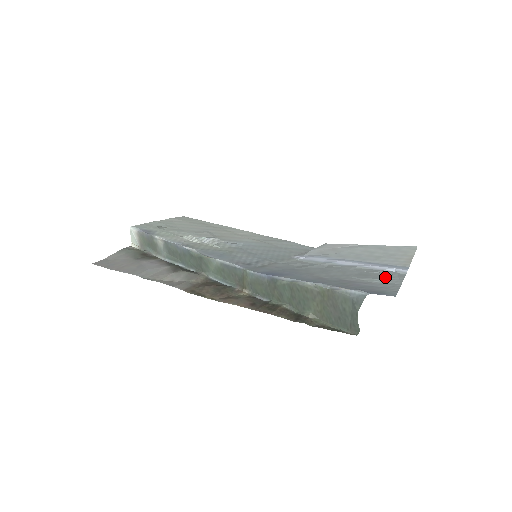
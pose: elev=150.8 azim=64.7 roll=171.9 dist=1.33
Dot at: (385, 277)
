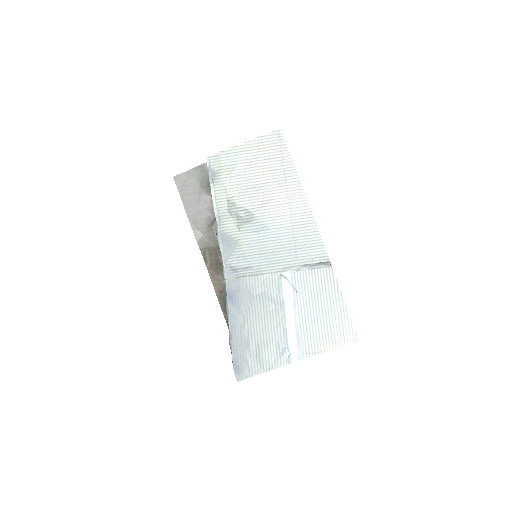
Dot at: (270, 358)
